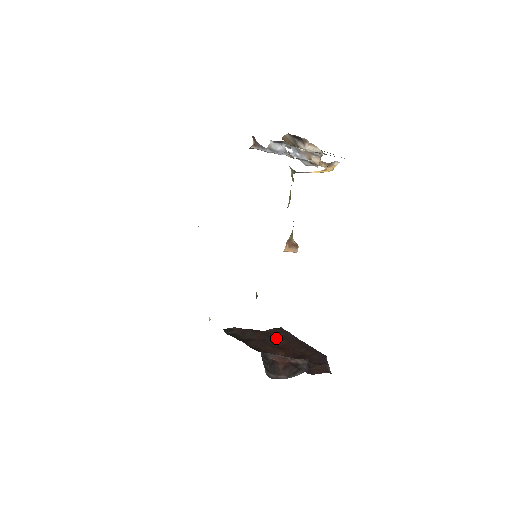
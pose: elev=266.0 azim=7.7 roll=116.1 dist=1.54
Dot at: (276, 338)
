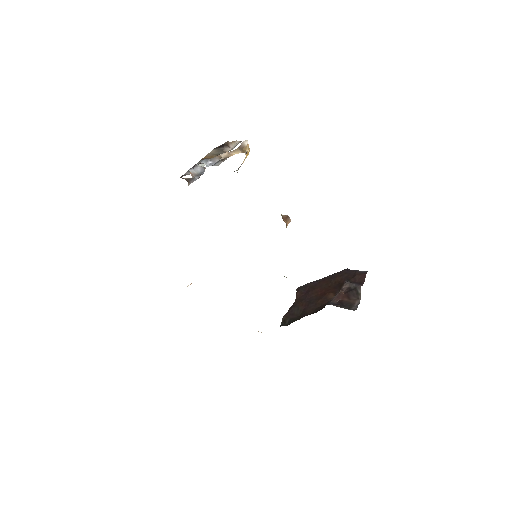
Dot at: (310, 294)
